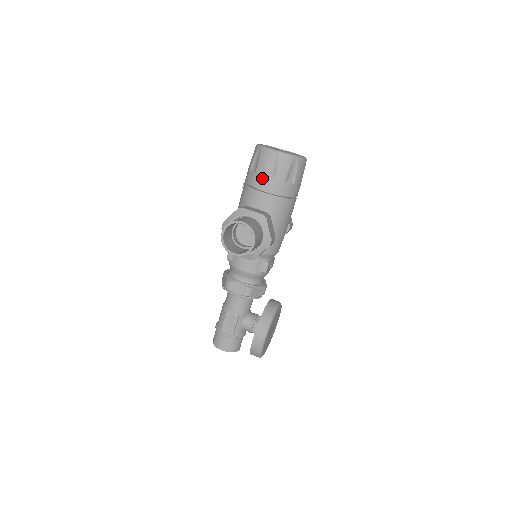
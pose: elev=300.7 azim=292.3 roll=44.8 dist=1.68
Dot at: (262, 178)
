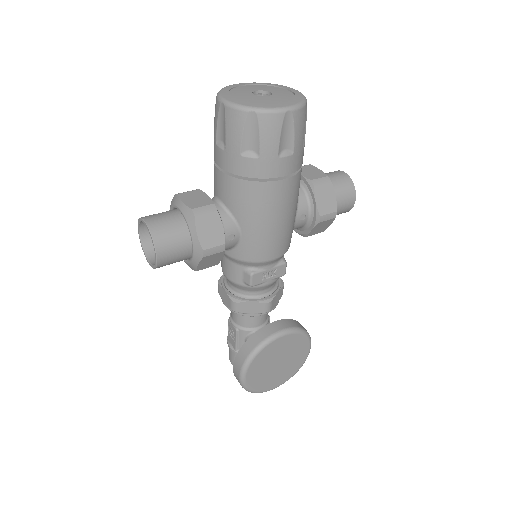
Dot at: (215, 146)
